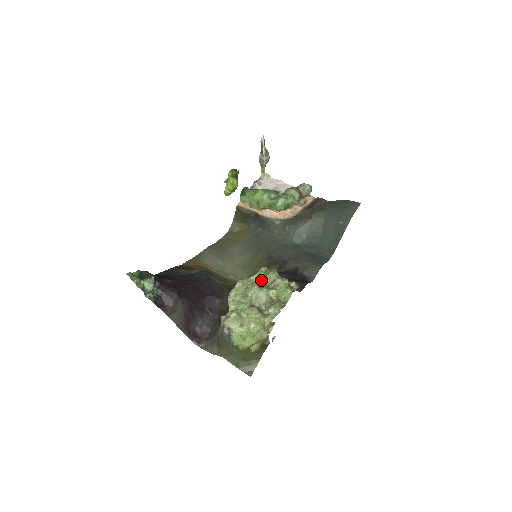
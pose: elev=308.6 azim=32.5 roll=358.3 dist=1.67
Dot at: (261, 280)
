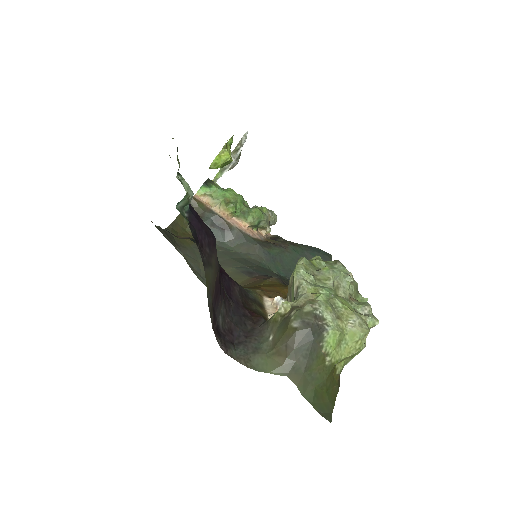
Dot at: occluded
